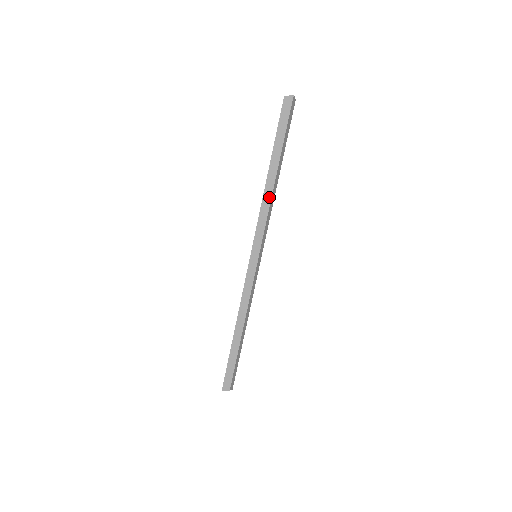
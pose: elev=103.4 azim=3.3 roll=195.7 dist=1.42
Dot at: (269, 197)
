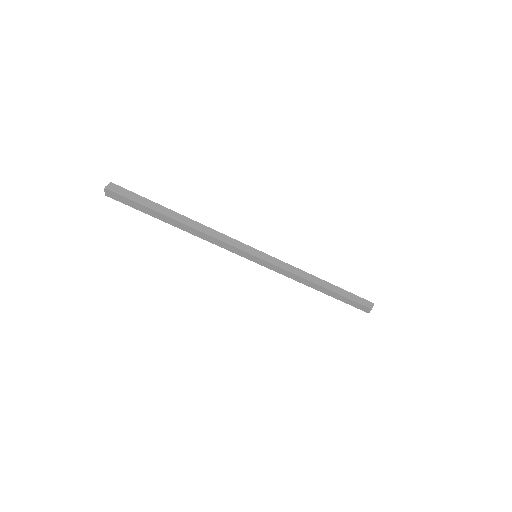
Dot at: (202, 234)
